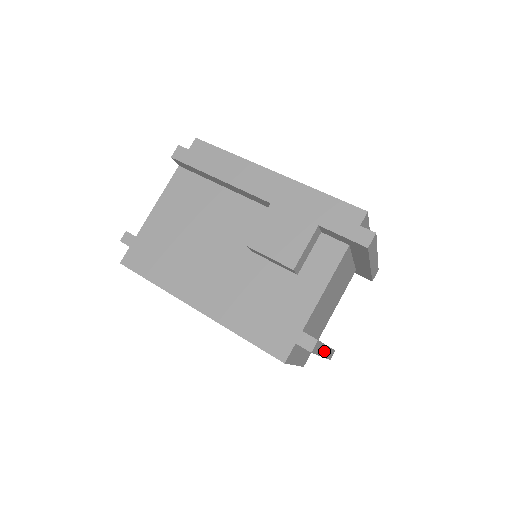
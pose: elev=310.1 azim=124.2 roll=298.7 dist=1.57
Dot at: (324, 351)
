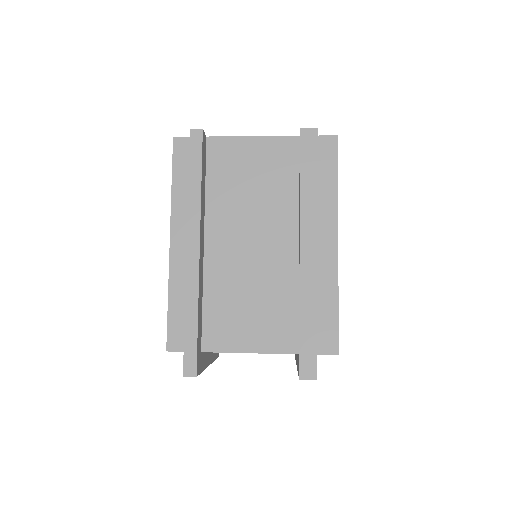
Dot at: occluded
